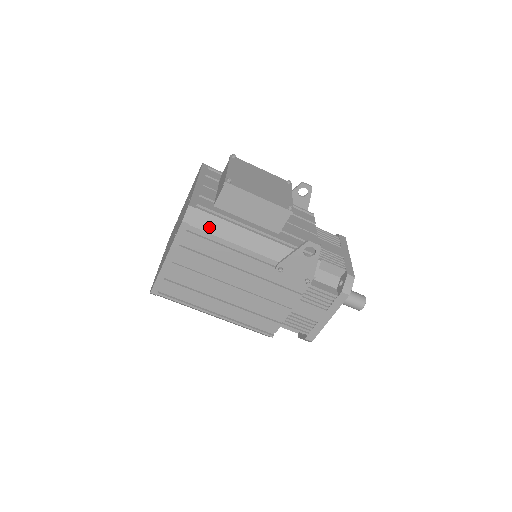
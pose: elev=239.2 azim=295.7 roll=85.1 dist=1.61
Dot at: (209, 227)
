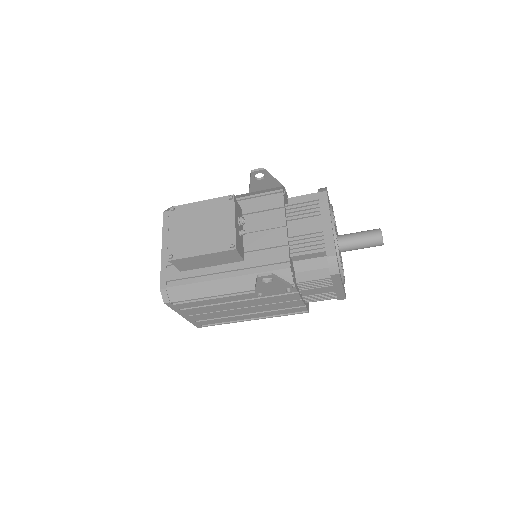
Dot at: (185, 296)
